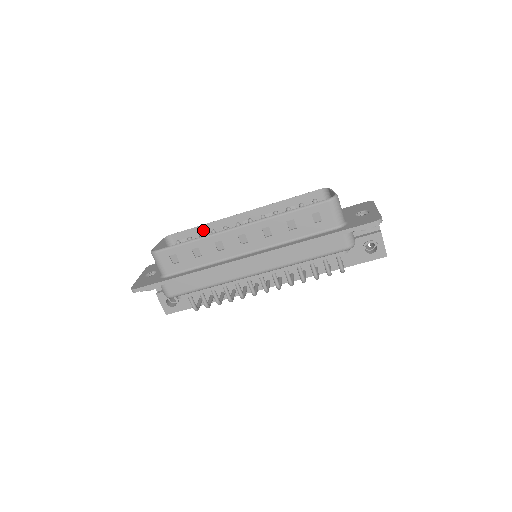
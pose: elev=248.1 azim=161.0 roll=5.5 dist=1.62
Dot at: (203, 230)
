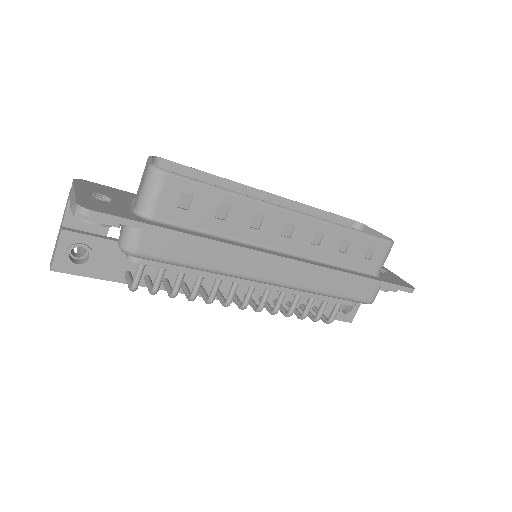
Dot at: (208, 181)
